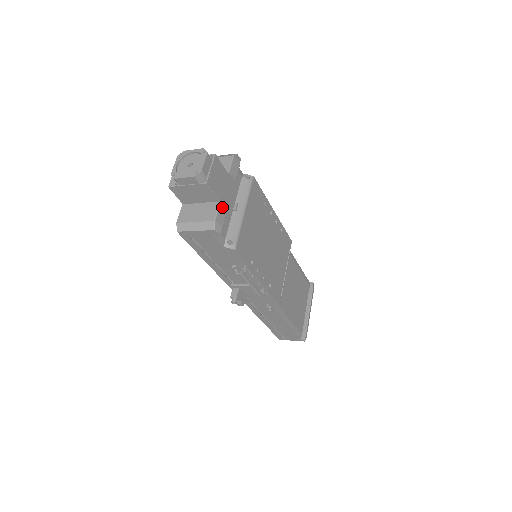
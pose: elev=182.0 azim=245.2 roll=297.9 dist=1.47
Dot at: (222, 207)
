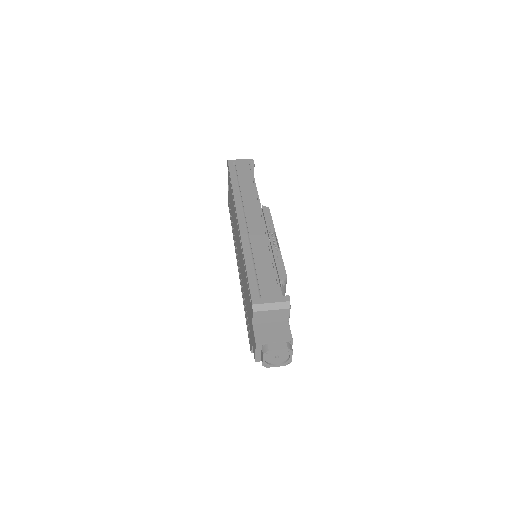
Dot at: occluded
